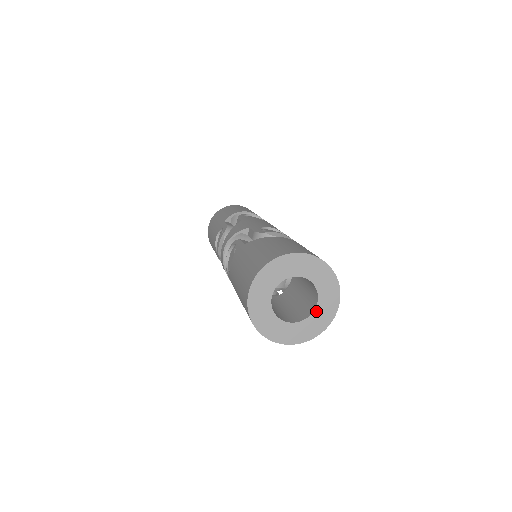
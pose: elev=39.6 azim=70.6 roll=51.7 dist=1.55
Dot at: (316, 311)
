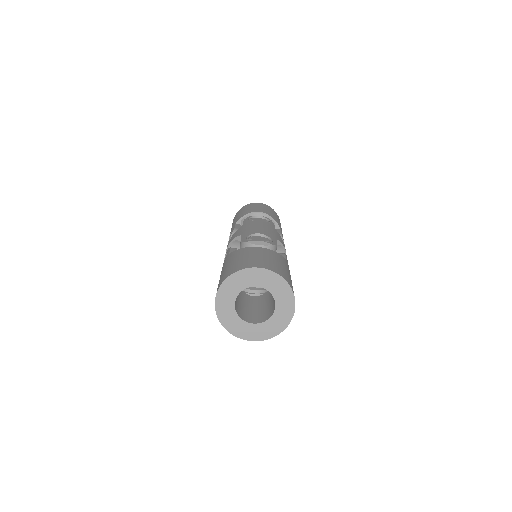
Dot at: (275, 313)
